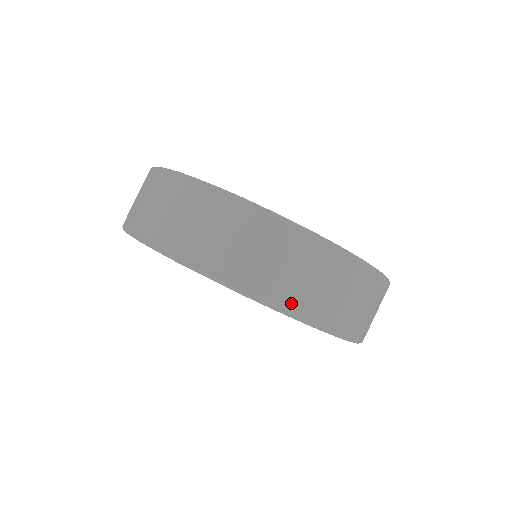
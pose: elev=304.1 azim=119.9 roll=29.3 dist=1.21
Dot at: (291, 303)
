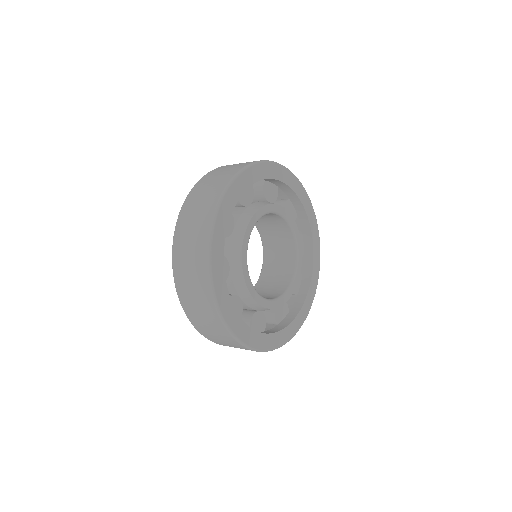
Dot at: (197, 326)
